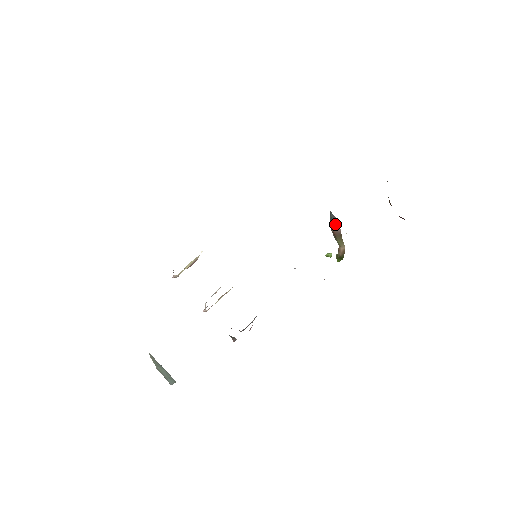
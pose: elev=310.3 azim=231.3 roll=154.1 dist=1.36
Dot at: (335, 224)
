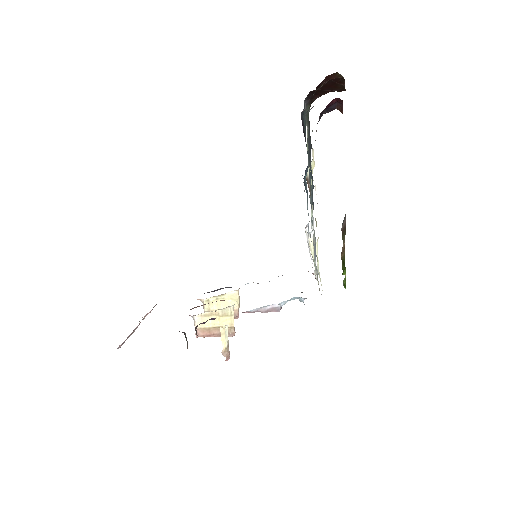
Dot at: (344, 220)
